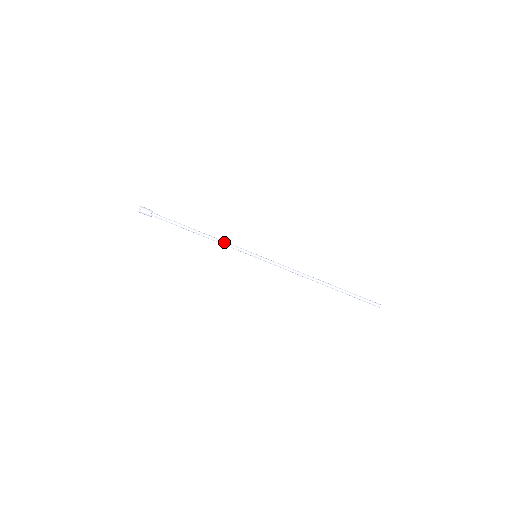
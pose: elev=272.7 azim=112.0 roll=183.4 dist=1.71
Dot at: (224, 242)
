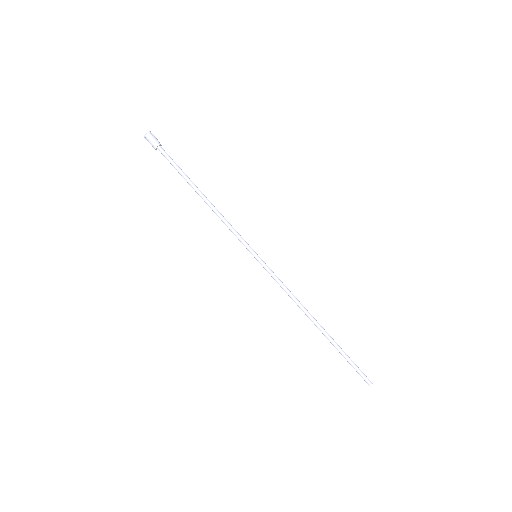
Dot at: (227, 221)
